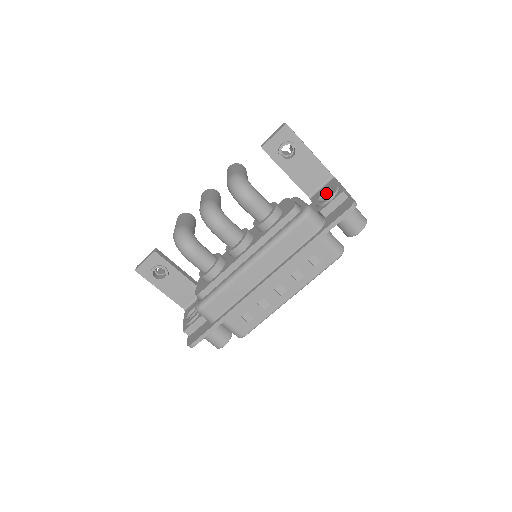
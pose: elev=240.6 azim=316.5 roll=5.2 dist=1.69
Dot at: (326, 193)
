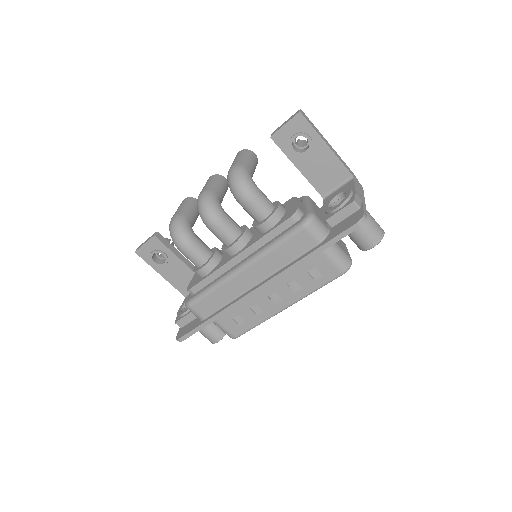
Dot at: (339, 197)
